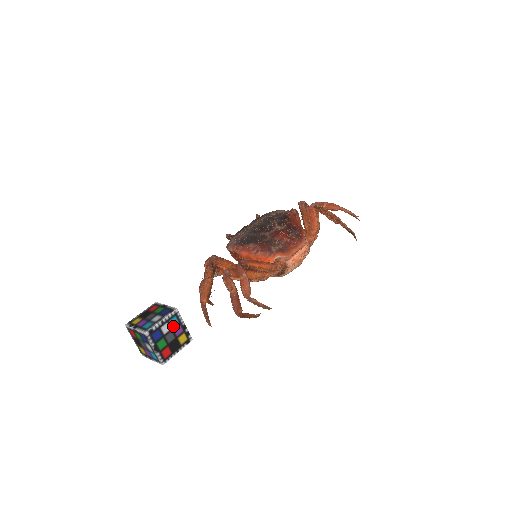
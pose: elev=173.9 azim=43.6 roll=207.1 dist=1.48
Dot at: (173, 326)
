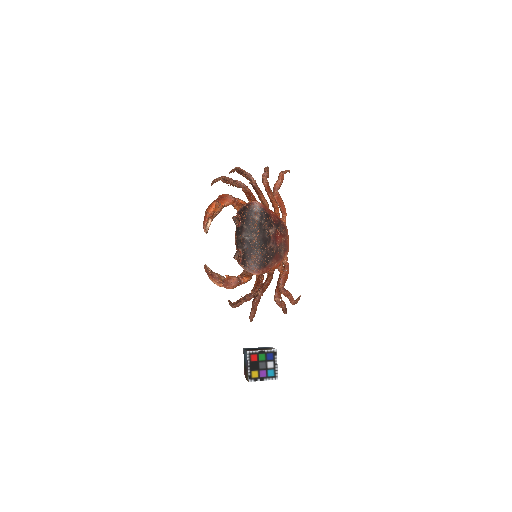
Dot at: occluded
